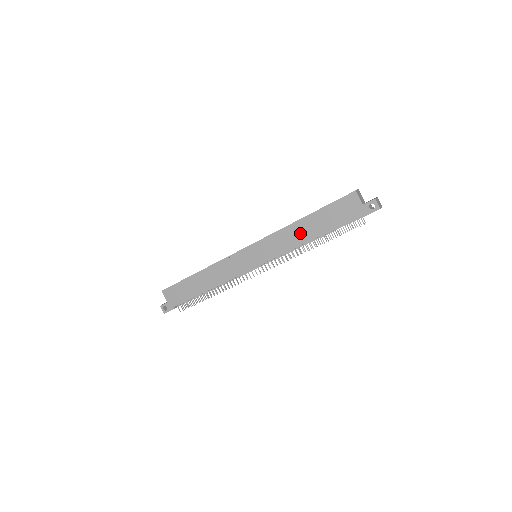
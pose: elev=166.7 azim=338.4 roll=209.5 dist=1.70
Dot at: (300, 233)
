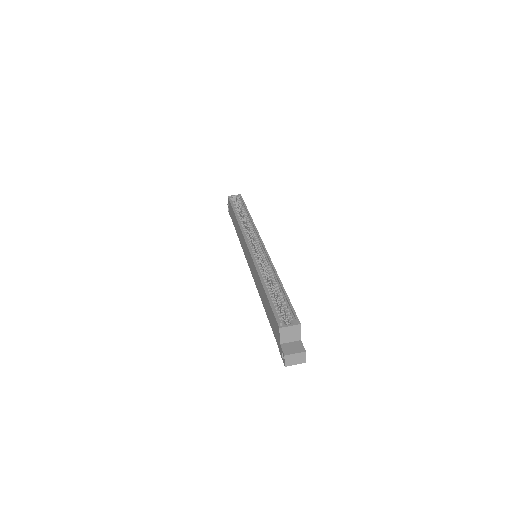
Dot at: (260, 290)
